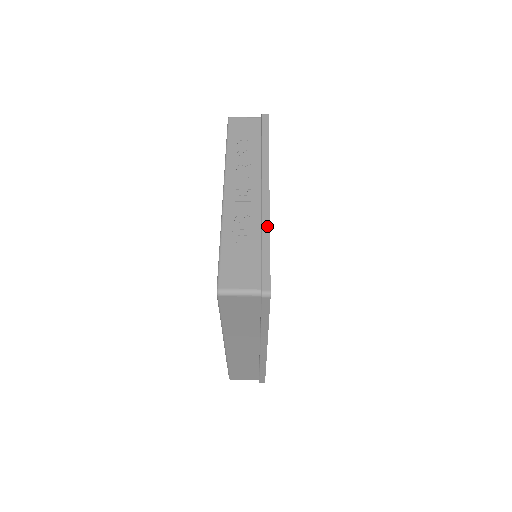
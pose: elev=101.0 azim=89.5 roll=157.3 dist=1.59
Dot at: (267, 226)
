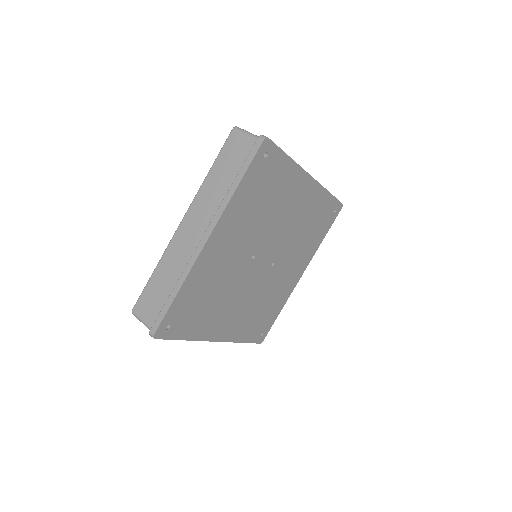
Dot at: (295, 162)
